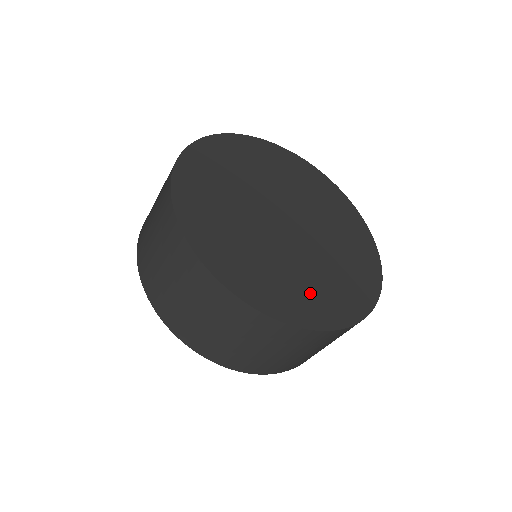
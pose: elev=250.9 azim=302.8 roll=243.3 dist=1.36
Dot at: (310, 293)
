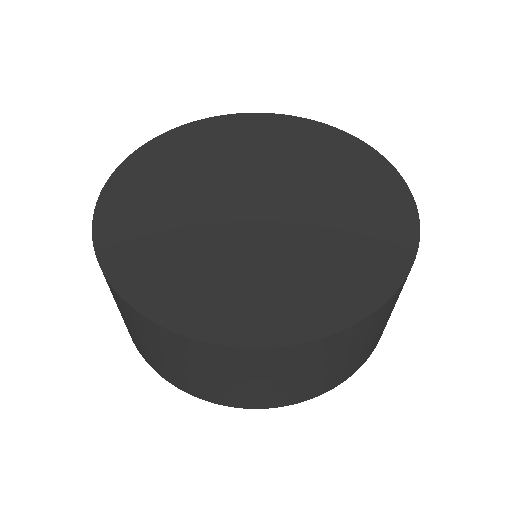
Dot at: (320, 281)
